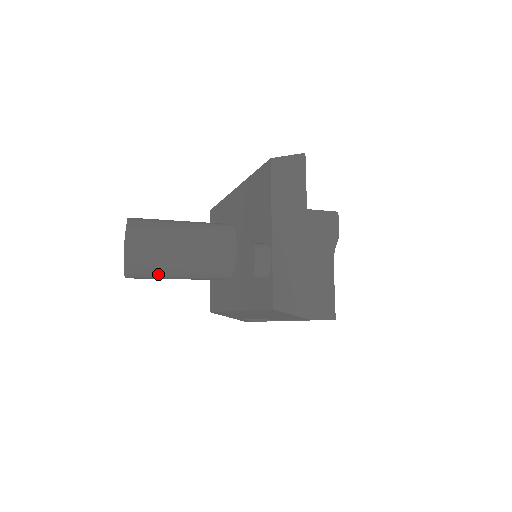
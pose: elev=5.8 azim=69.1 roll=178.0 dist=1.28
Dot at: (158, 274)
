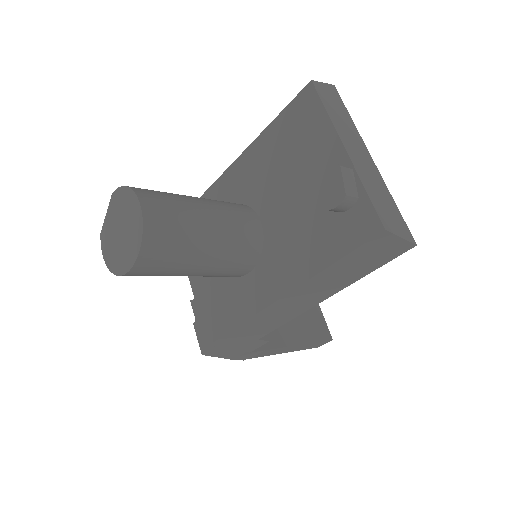
Dot at: (177, 258)
